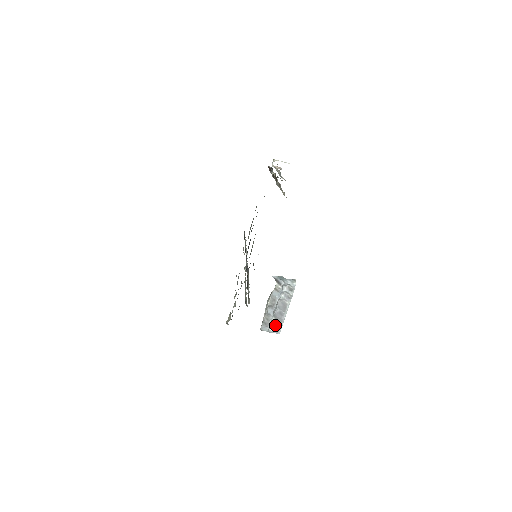
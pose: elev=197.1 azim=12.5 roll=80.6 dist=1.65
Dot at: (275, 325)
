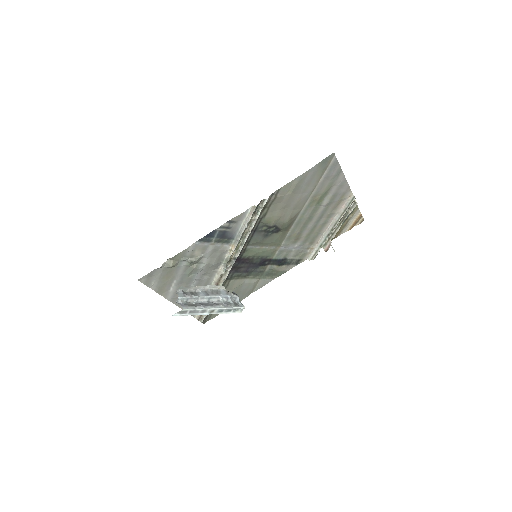
Dot at: (189, 304)
